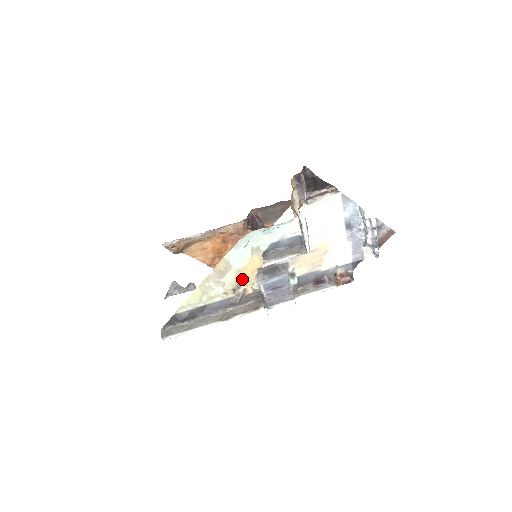
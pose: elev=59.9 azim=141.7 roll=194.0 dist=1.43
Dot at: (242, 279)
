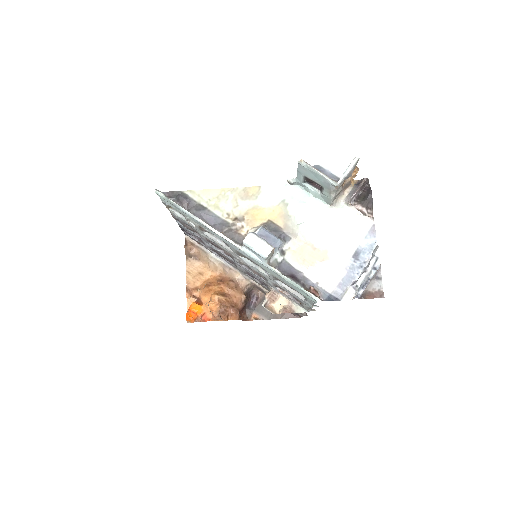
Dot at: (251, 216)
